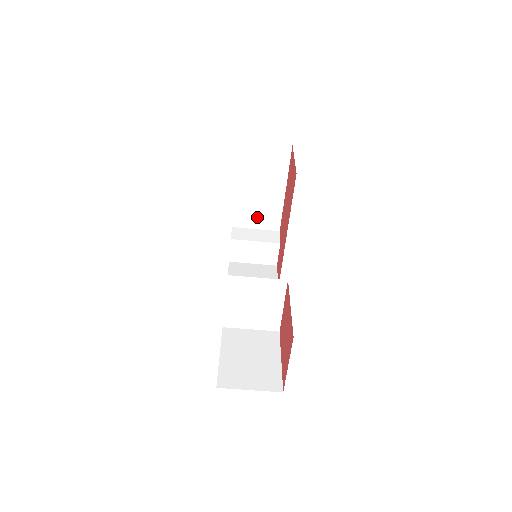
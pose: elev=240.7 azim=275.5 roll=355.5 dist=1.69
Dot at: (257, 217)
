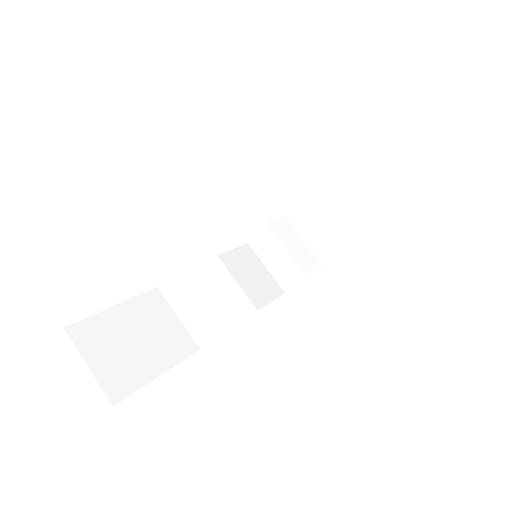
Dot at: (314, 229)
